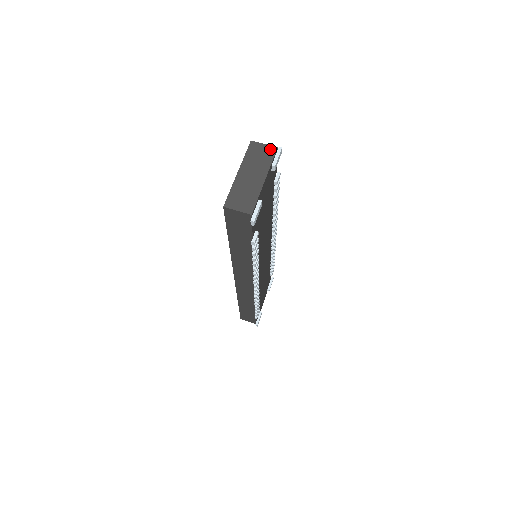
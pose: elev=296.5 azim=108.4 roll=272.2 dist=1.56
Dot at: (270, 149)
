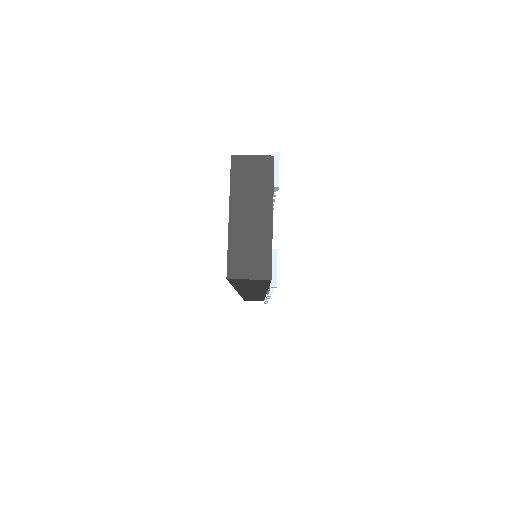
Dot at: (264, 162)
